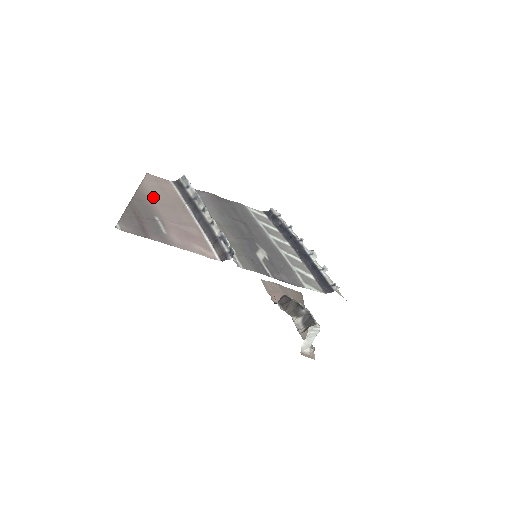
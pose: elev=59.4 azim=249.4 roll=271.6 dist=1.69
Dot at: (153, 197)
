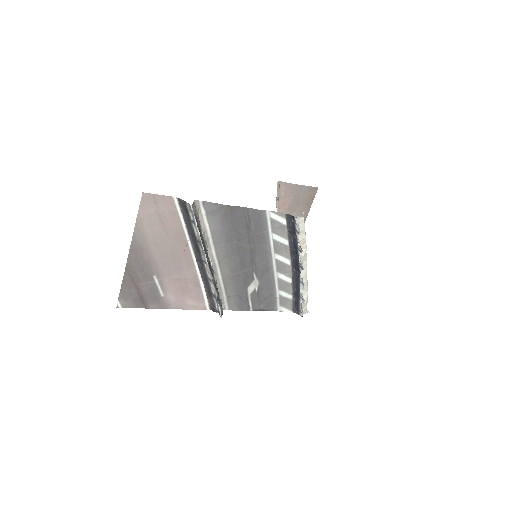
Dot at: (151, 244)
